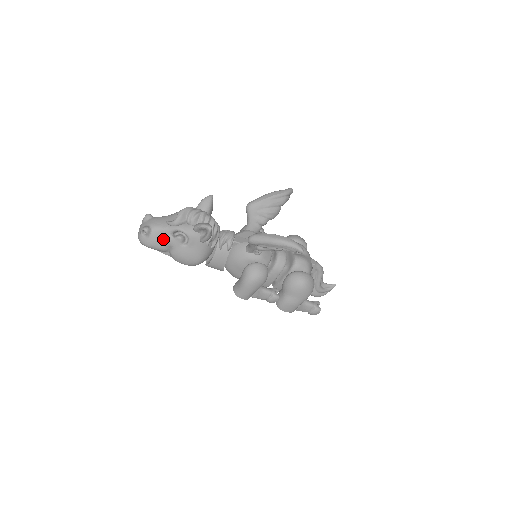
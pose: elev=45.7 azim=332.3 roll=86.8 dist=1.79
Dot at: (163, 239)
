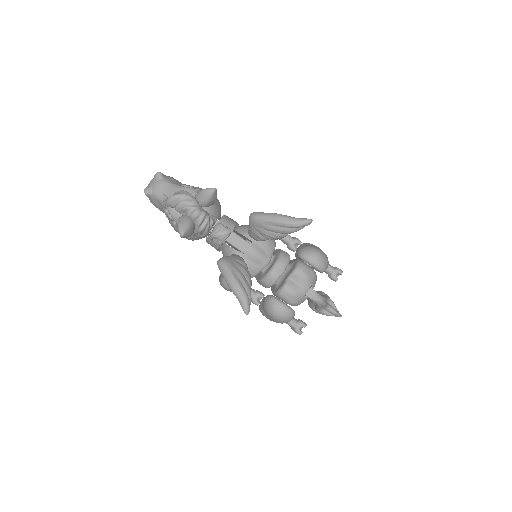
Dot at: (160, 207)
